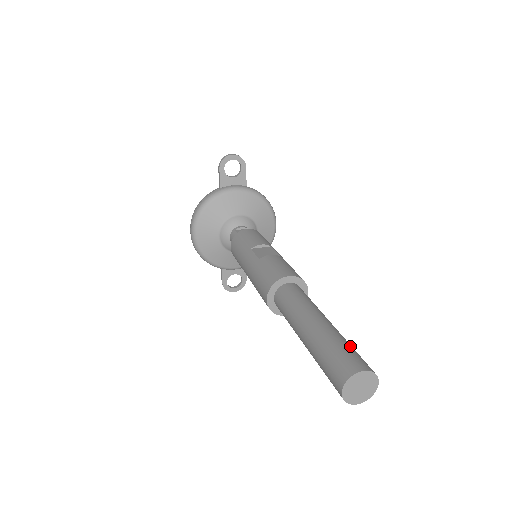
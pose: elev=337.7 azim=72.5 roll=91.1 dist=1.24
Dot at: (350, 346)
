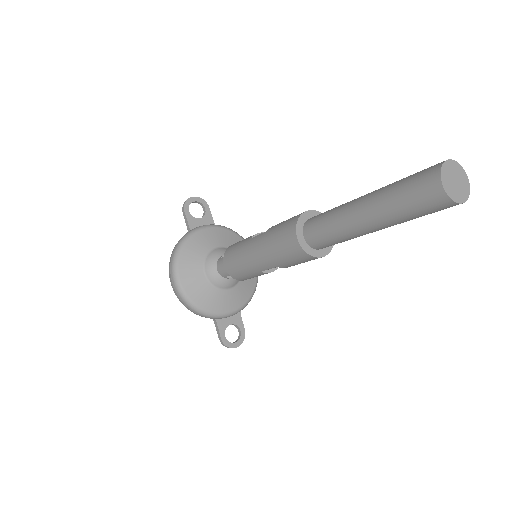
Dot at: occluded
